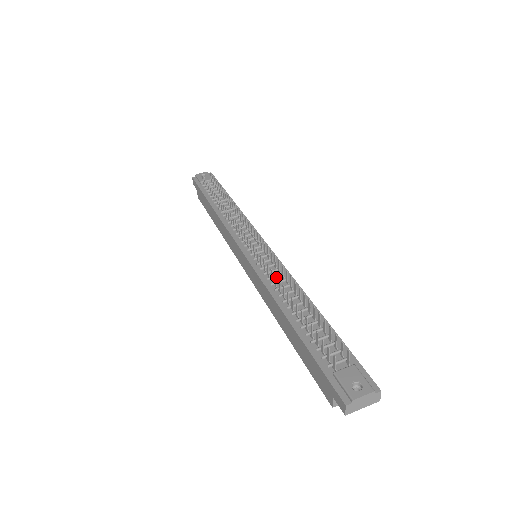
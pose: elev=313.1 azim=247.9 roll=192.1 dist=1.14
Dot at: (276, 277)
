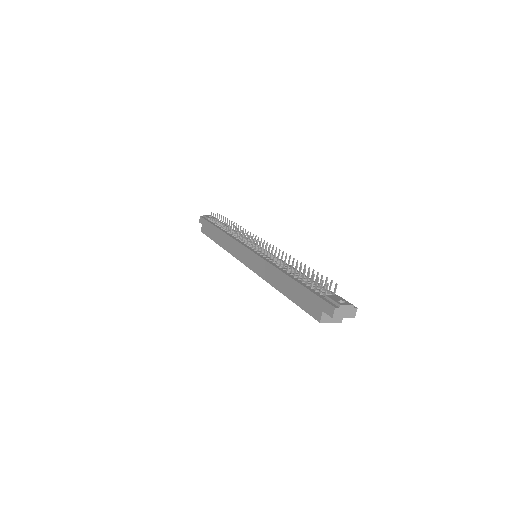
Dot at: occluded
